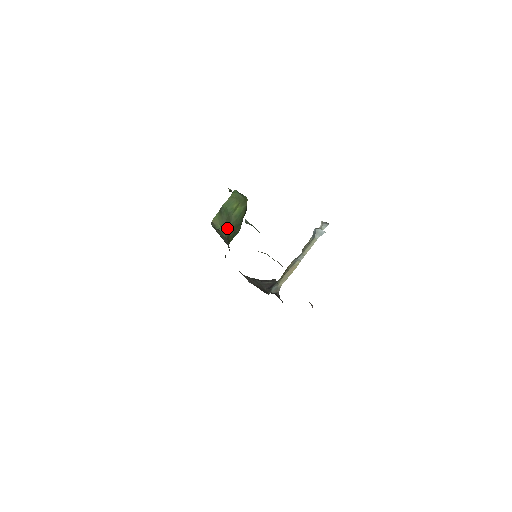
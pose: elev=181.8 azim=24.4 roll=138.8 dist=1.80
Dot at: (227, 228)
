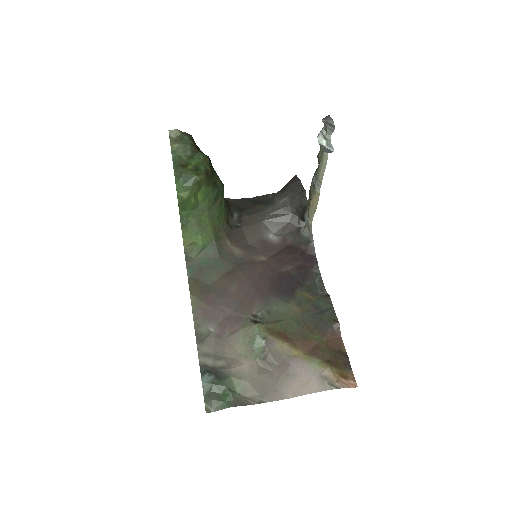
Dot at: (206, 226)
